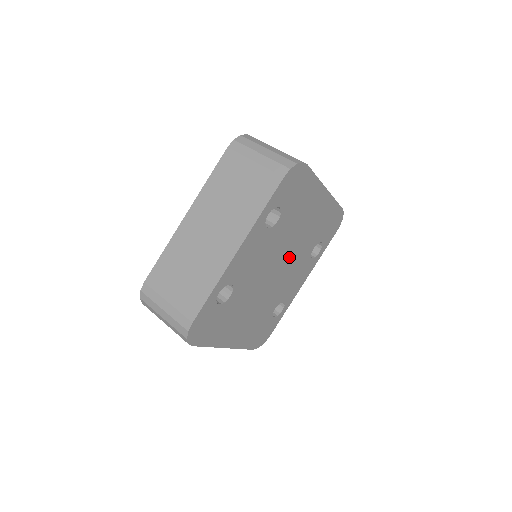
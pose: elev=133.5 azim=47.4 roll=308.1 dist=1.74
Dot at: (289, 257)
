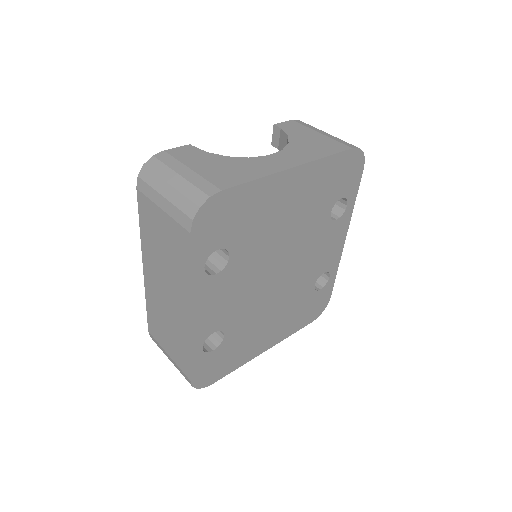
Dot at: (290, 251)
